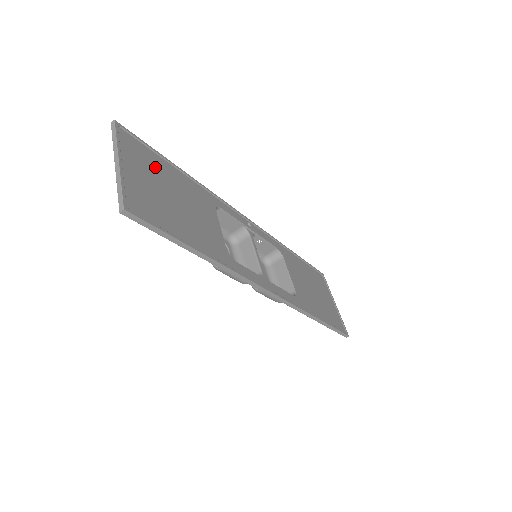
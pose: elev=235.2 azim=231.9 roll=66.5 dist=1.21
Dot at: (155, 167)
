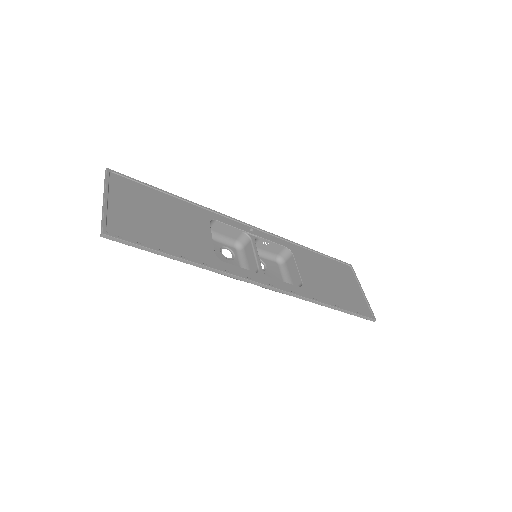
Dot at: (144, 197)
